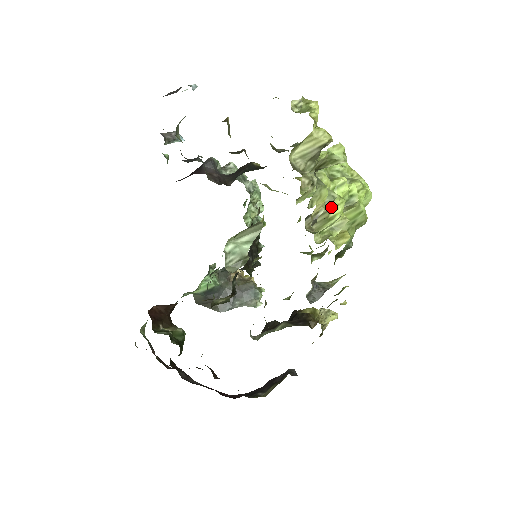
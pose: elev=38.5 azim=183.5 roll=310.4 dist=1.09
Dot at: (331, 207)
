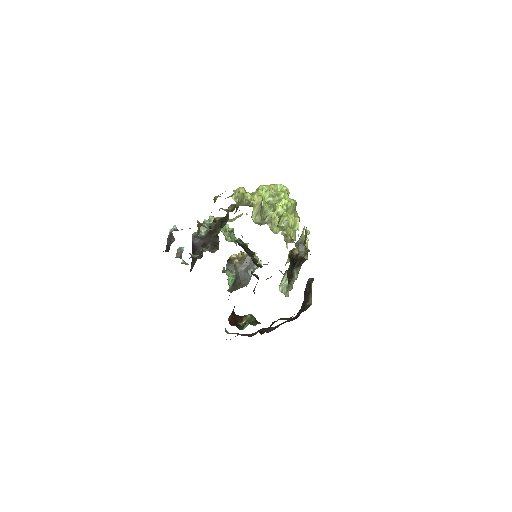
Dot at: (288, 224)
